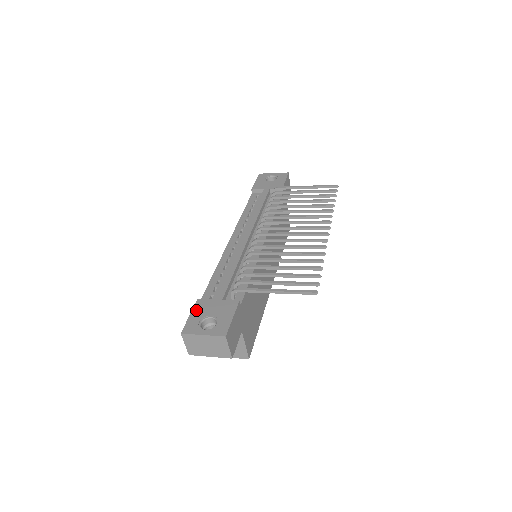
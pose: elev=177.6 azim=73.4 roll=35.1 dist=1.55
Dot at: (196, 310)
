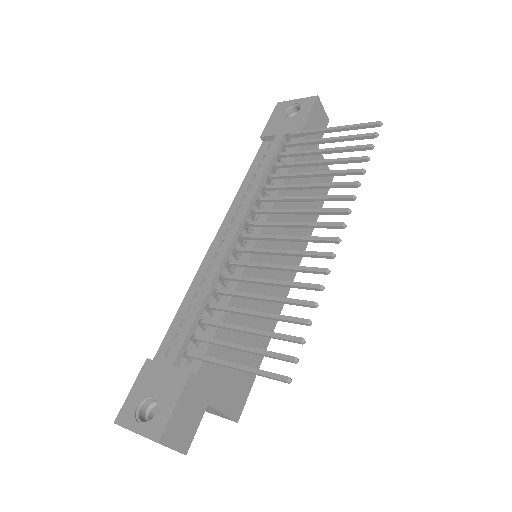
Dot at: (139, 381)
